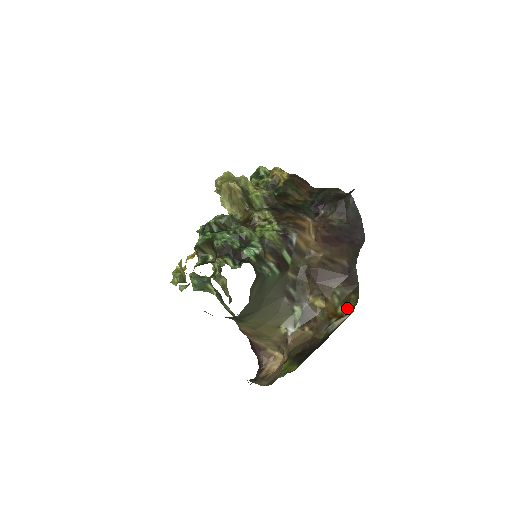
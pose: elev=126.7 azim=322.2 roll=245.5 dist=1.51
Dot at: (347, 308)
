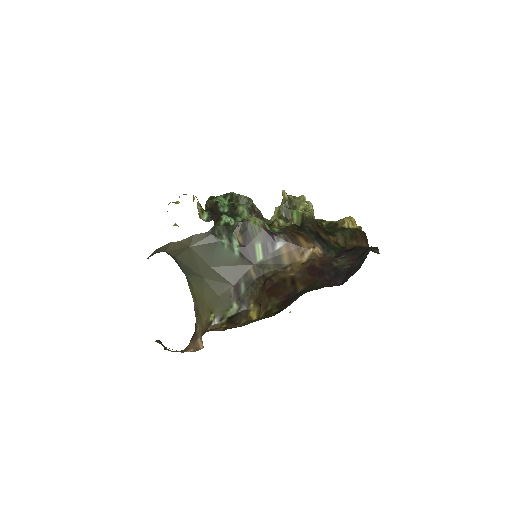
Dot at: (258, 320)
